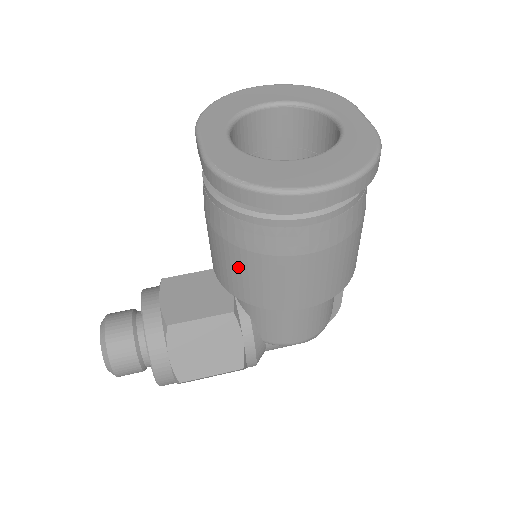
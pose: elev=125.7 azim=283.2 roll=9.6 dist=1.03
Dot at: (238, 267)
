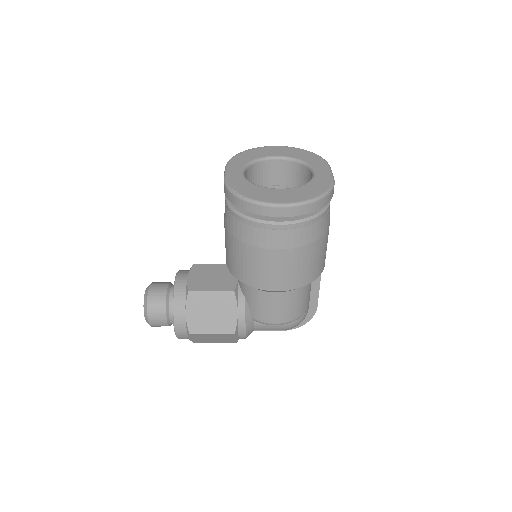
Dot at: (237, 254)
